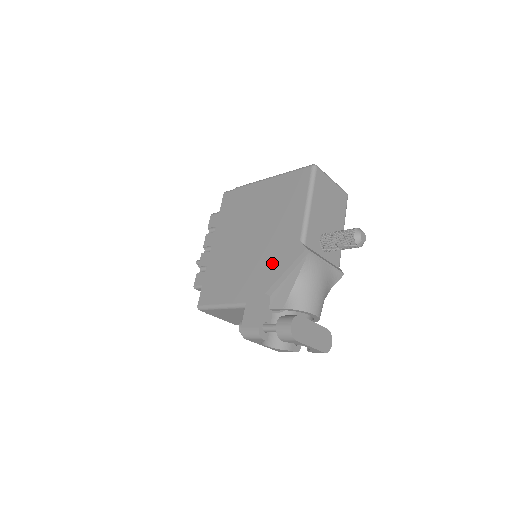
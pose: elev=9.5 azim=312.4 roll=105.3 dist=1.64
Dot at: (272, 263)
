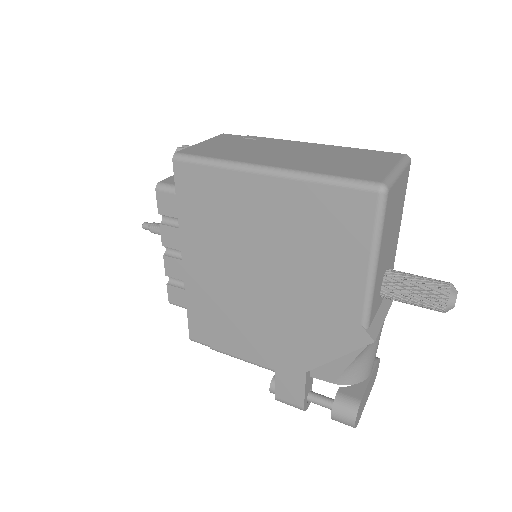
Dot at: (312, 338)
